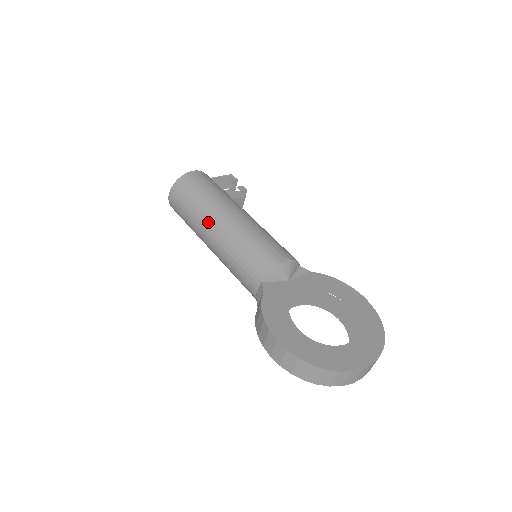
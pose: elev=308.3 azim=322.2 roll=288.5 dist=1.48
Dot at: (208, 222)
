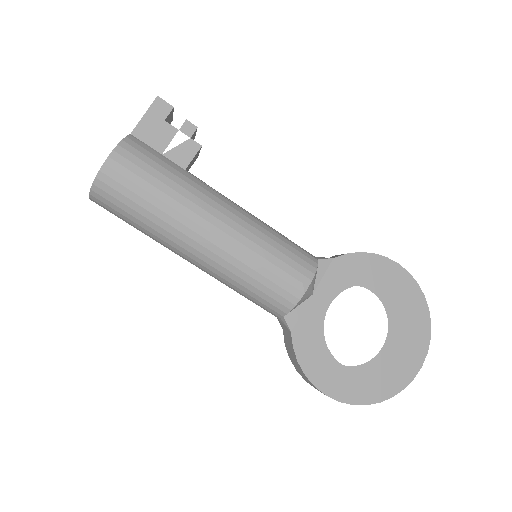
Dot at: (178, 248)
